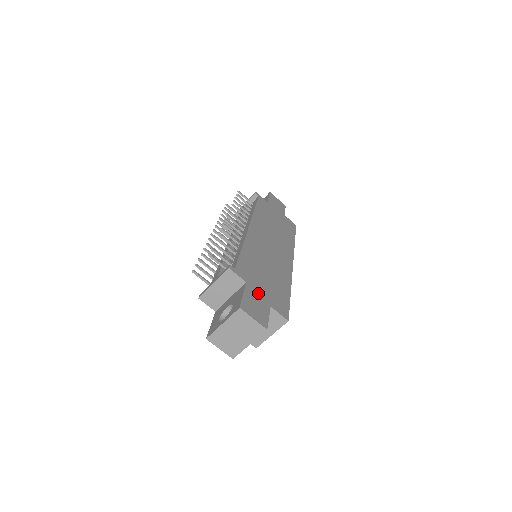
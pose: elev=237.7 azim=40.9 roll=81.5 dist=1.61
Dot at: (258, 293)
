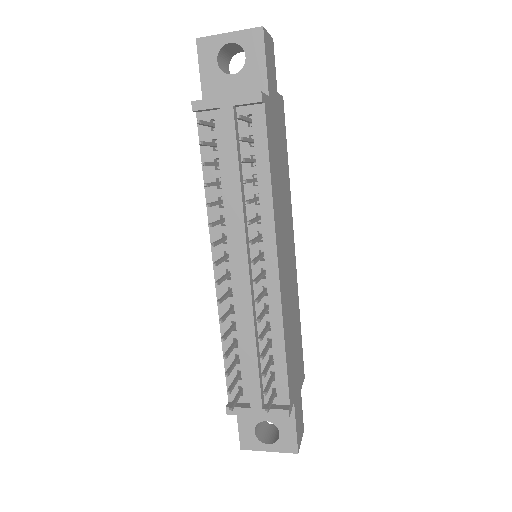
Dot at: (297, 395)
